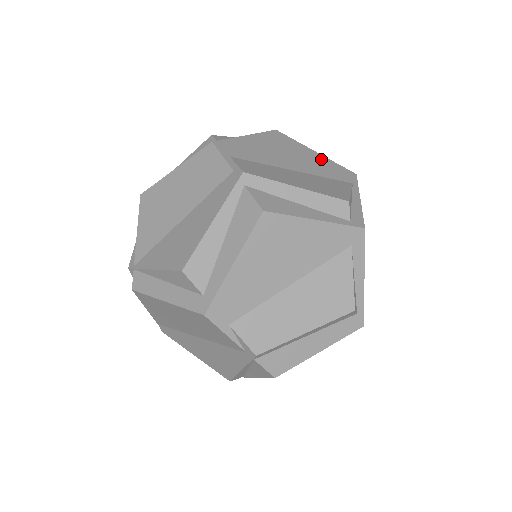
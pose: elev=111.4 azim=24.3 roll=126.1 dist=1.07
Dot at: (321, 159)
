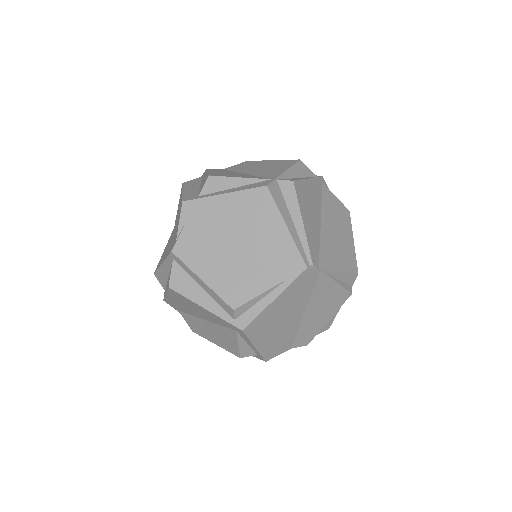
Dot at: (282, 239)
